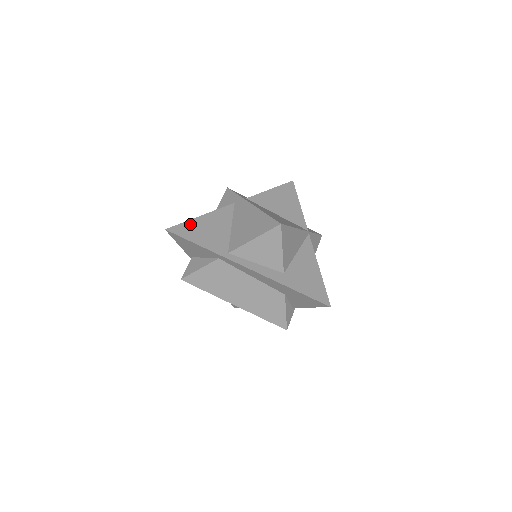
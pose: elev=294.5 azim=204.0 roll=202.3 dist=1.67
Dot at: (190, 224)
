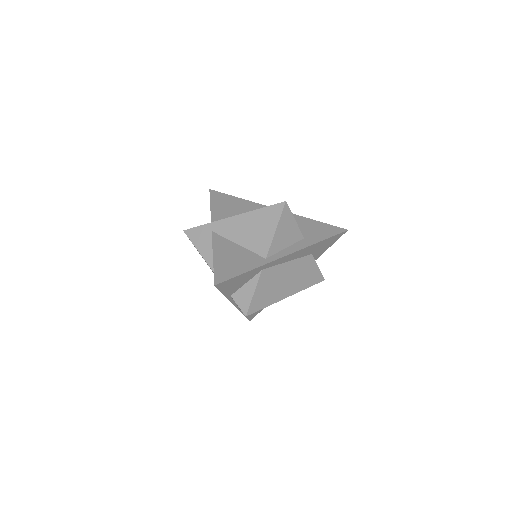
Dot at: (219, 267)
